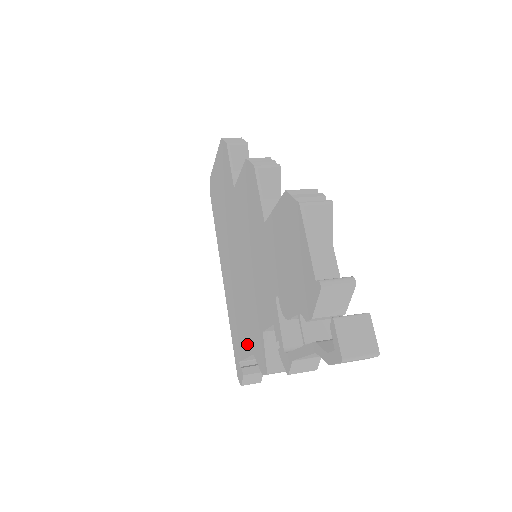
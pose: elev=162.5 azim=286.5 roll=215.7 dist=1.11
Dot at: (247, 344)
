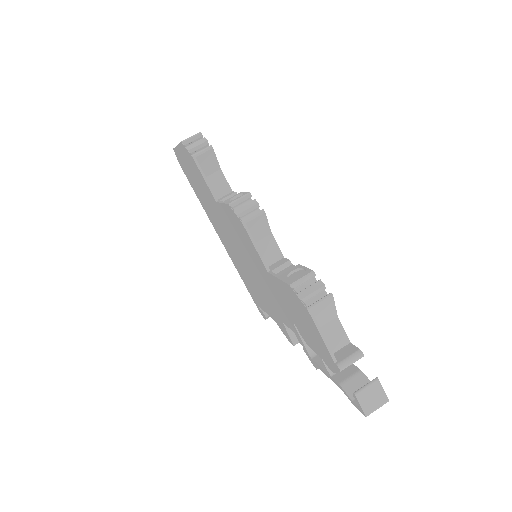
Dot at: (266, 309)
